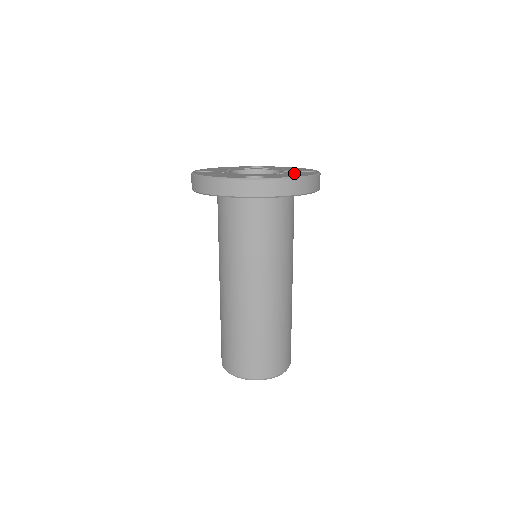
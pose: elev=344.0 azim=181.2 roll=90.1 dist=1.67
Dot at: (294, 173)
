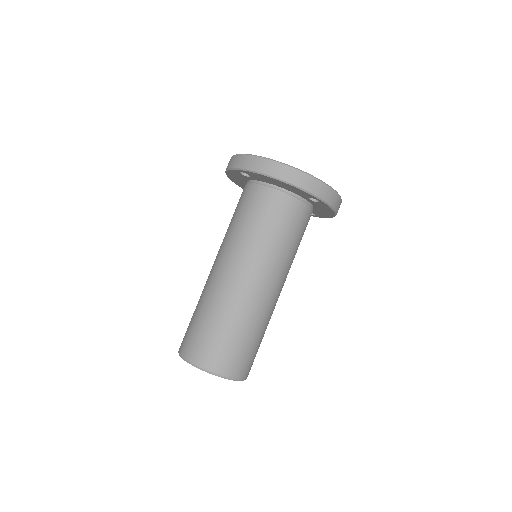
Dot at: occluded
